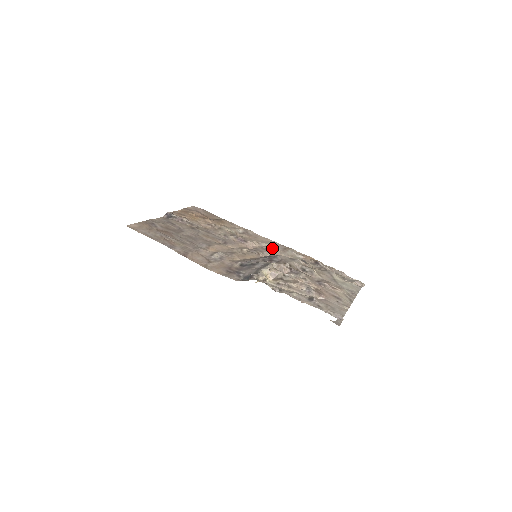
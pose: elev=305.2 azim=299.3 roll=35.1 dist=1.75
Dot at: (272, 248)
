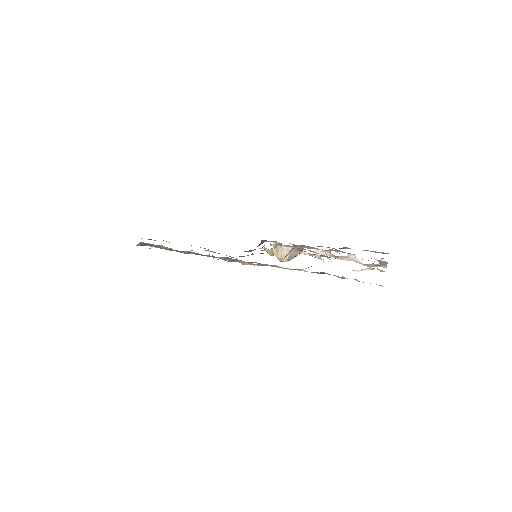
Dot at: occluded
